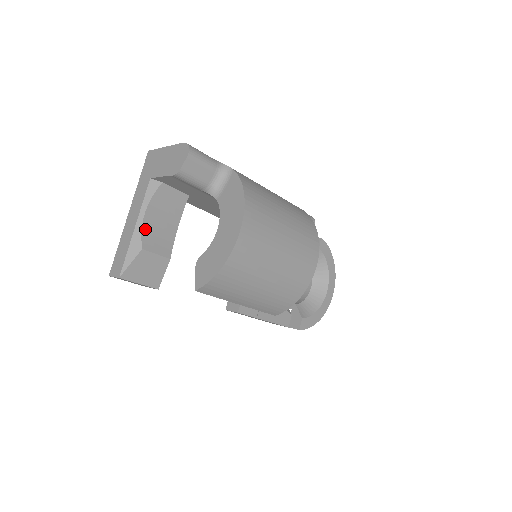
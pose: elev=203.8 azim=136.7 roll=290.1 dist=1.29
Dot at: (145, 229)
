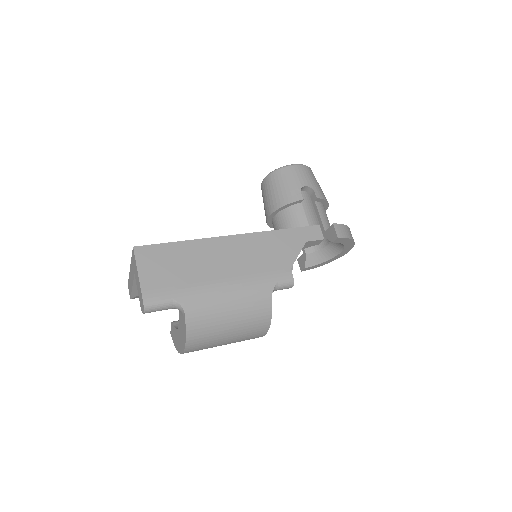
Dot at: occluded
